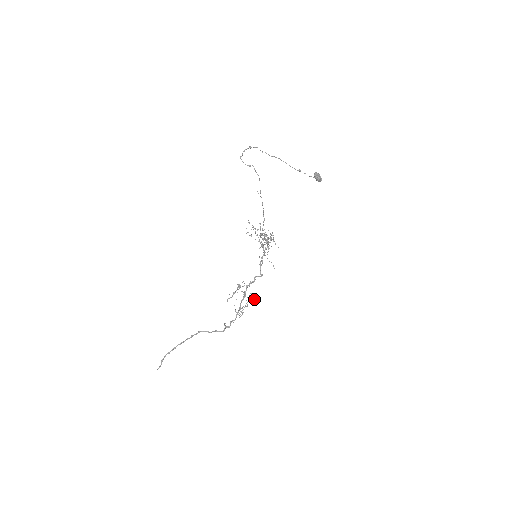
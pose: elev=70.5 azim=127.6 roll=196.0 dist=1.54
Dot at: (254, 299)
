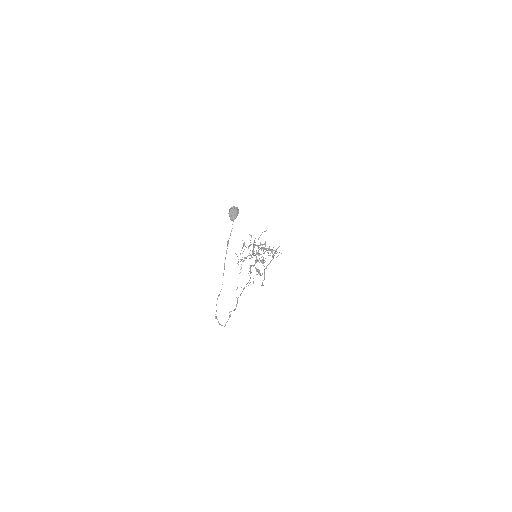
Dot at: occluded
